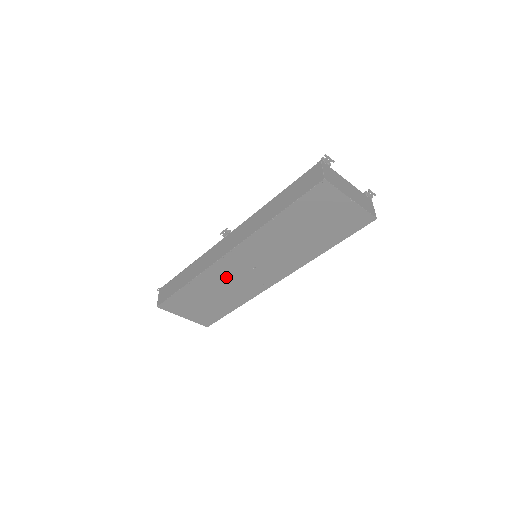
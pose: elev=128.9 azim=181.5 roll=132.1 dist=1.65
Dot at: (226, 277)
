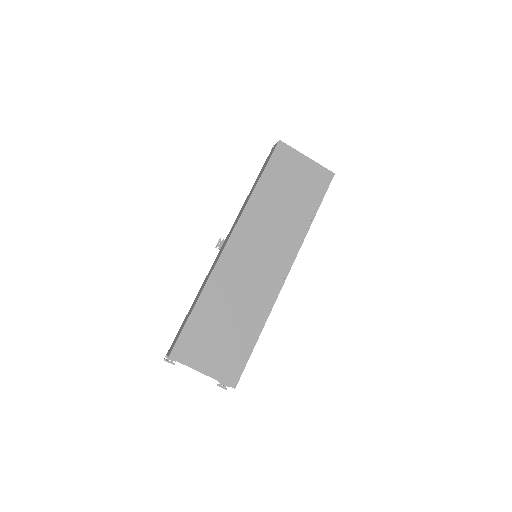
Dot at: (235, 279)
